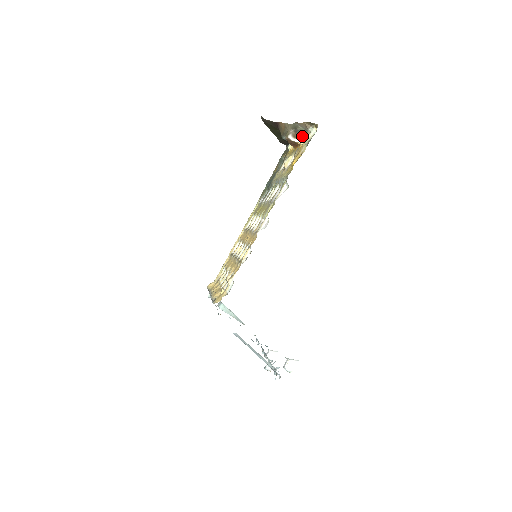
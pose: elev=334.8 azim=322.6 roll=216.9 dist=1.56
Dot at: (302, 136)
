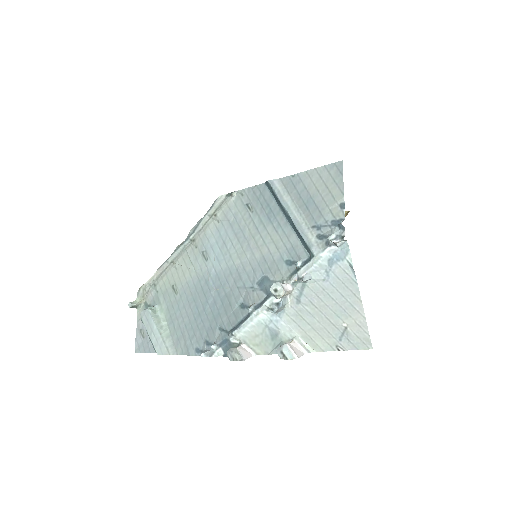
Dot at: occluded
